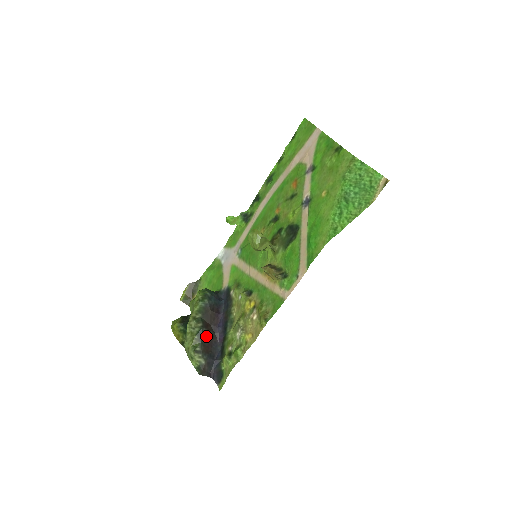
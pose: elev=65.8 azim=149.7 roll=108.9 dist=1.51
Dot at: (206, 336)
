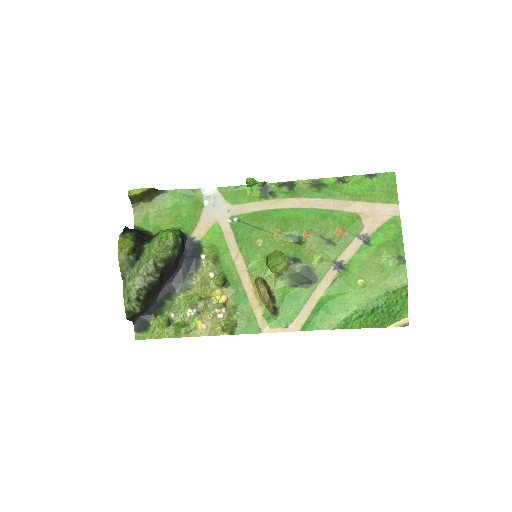
Dot at: (155, 287)
